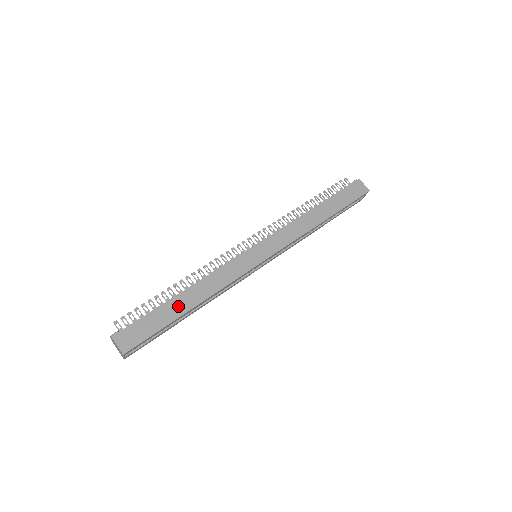
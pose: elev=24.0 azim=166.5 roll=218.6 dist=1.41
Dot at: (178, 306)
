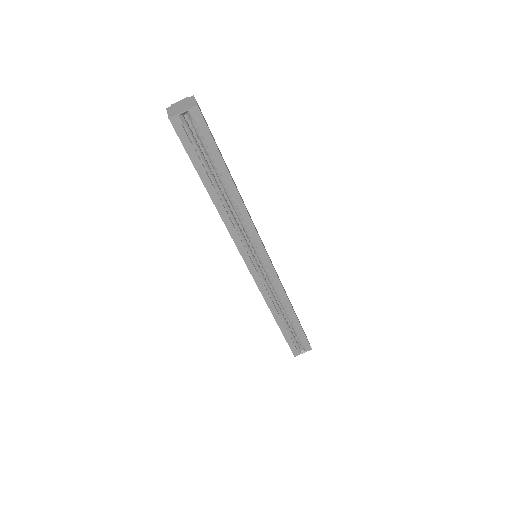
Dot at: (228, 170)
